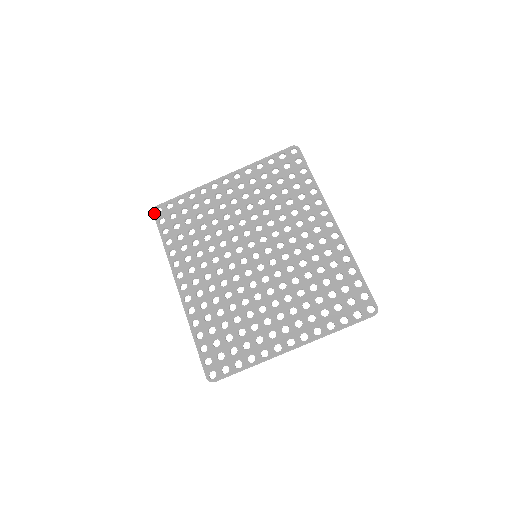
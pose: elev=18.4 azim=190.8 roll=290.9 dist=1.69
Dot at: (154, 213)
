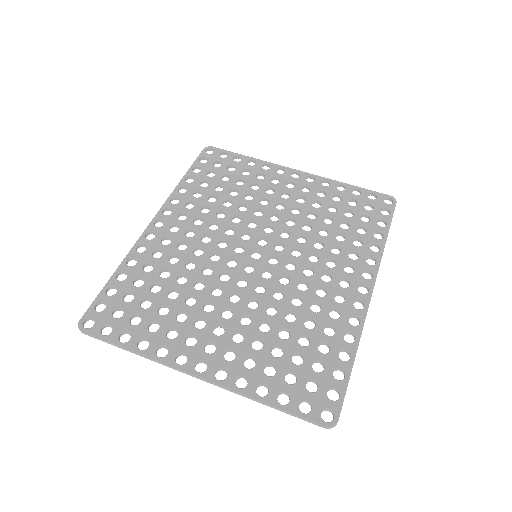
Dot at: (204, 150)
